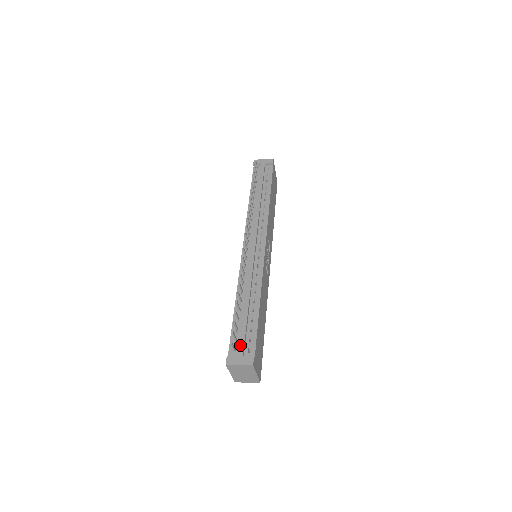
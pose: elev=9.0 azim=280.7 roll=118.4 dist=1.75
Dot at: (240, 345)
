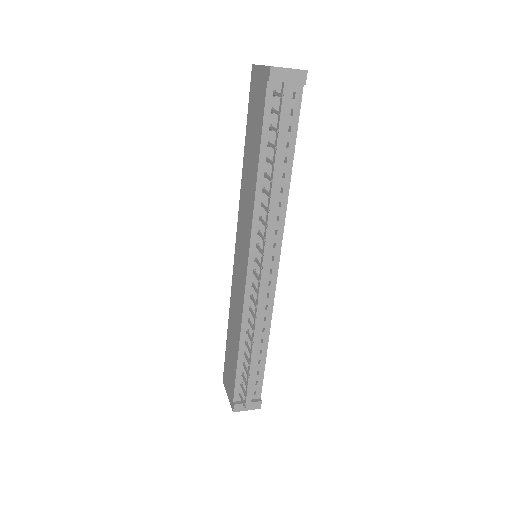
Dot at: (248, 393)
